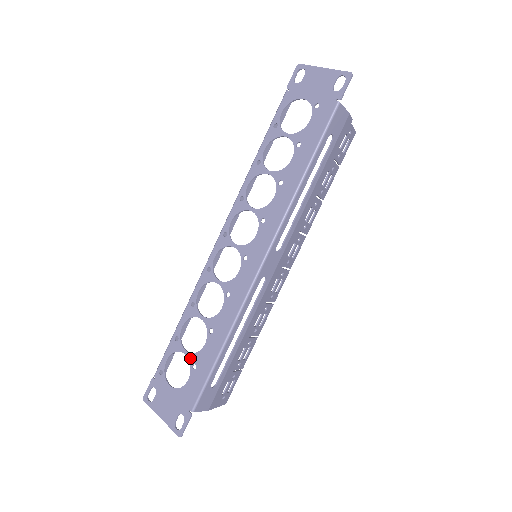
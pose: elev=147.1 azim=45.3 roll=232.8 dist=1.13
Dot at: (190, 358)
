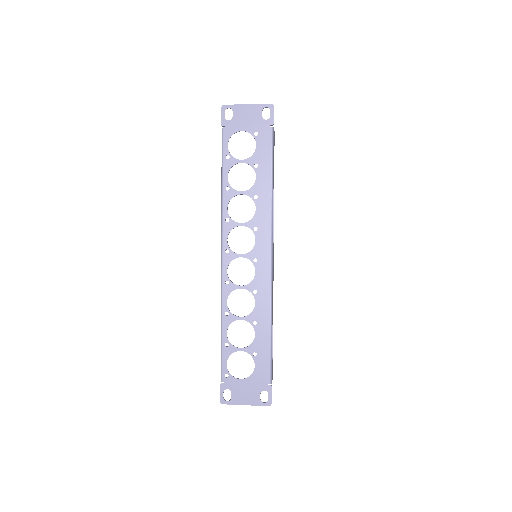
Dot at: (248, 351)
